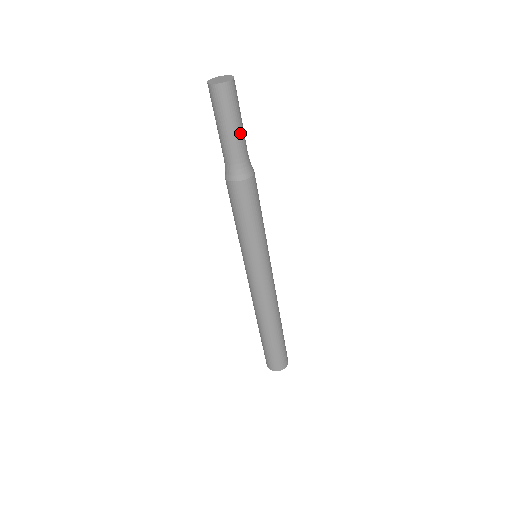
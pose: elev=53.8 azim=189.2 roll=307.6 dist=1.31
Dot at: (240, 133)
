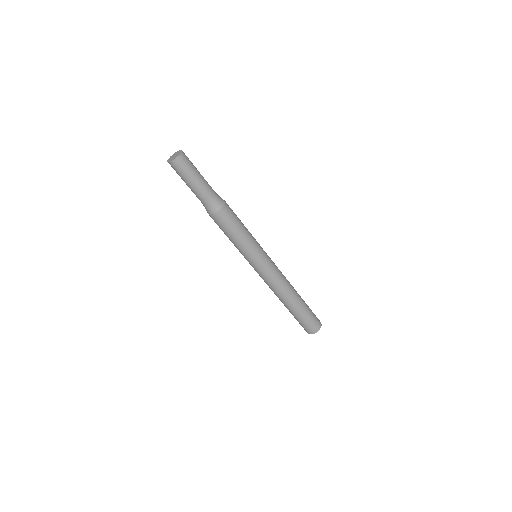
Dot at: (198, 186)
